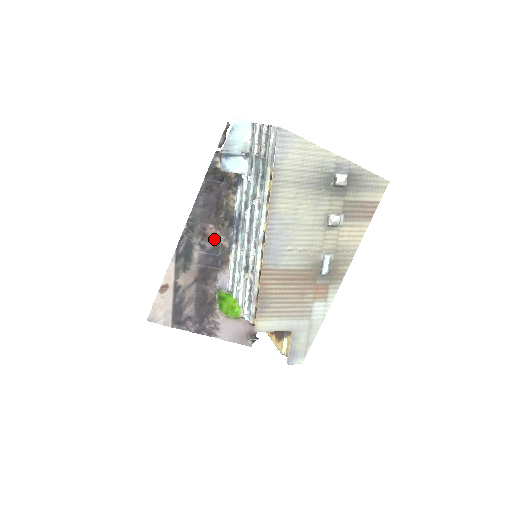
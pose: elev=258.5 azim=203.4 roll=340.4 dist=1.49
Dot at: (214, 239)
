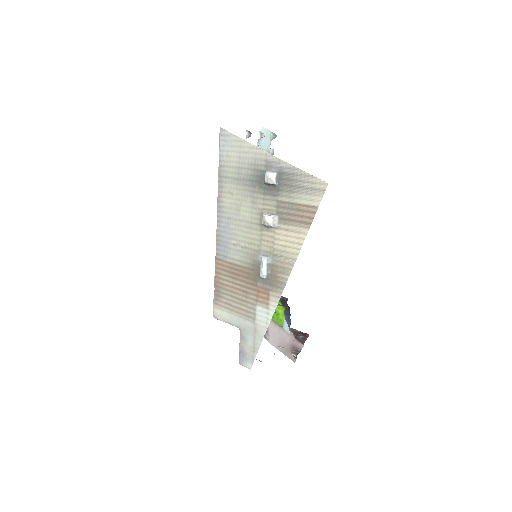
Dot at: occluded
